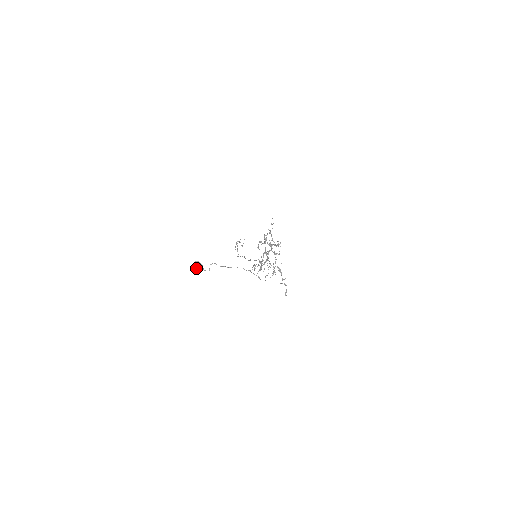
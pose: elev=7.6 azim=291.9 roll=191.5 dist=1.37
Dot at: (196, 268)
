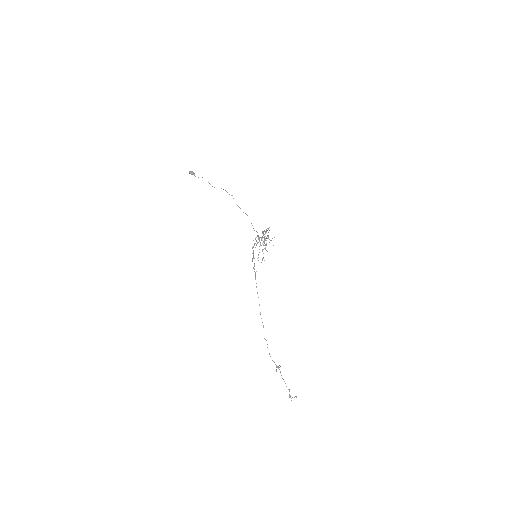
Dot at: (190, 171)
